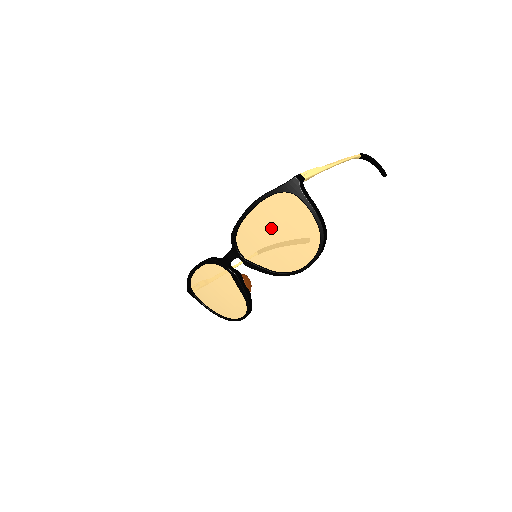
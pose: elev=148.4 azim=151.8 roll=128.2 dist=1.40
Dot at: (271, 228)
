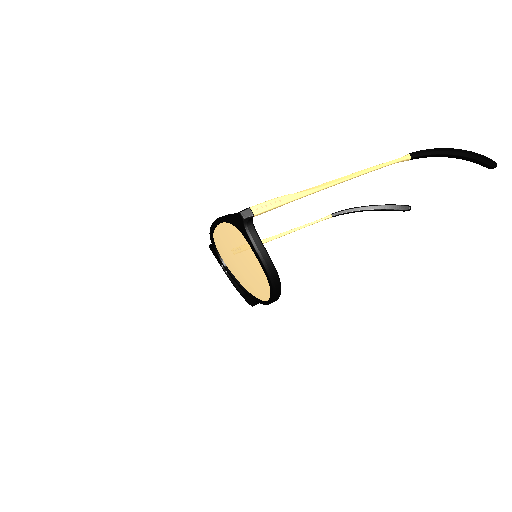
Dot at: (231, 253)
